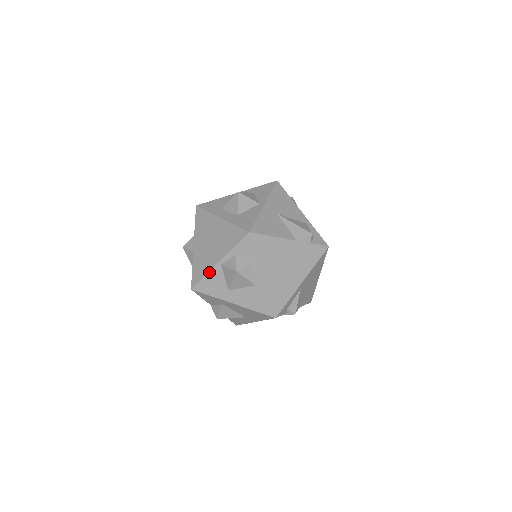
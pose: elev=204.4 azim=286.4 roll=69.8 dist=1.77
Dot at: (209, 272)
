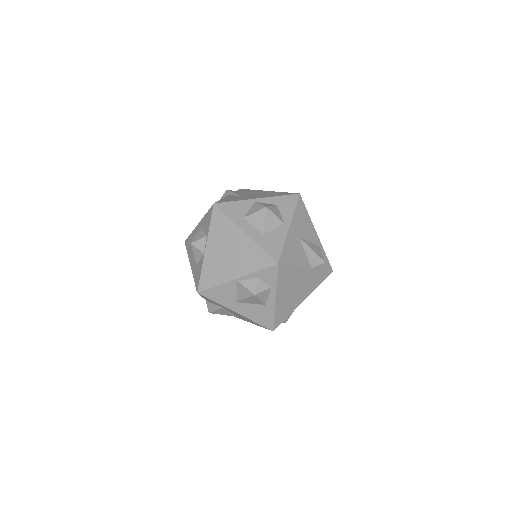
Dot at: (222, 284)
